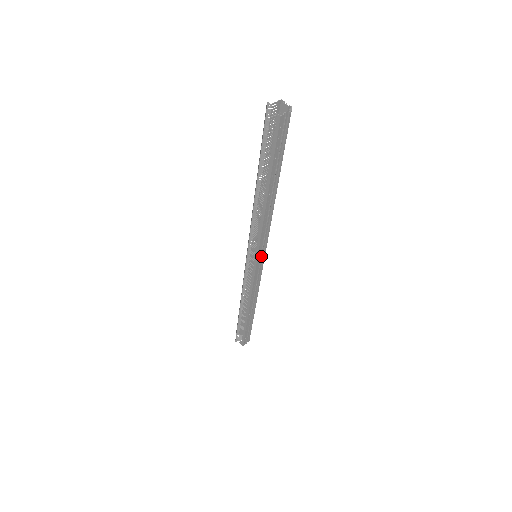
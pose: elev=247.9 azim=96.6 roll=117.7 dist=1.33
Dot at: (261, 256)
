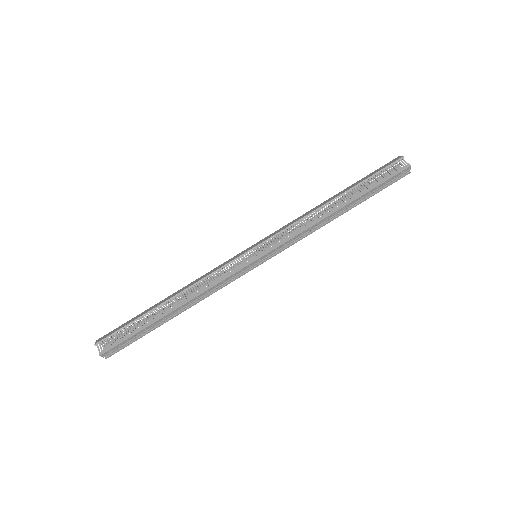
Dot at: (267, 256)
